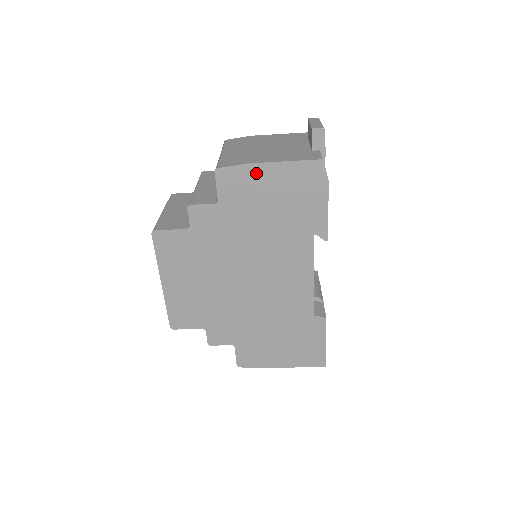
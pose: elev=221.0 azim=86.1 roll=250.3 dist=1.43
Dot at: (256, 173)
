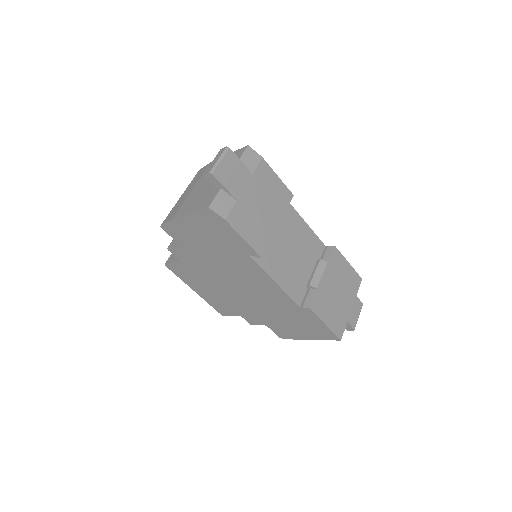
Dot at: (181, 224)
